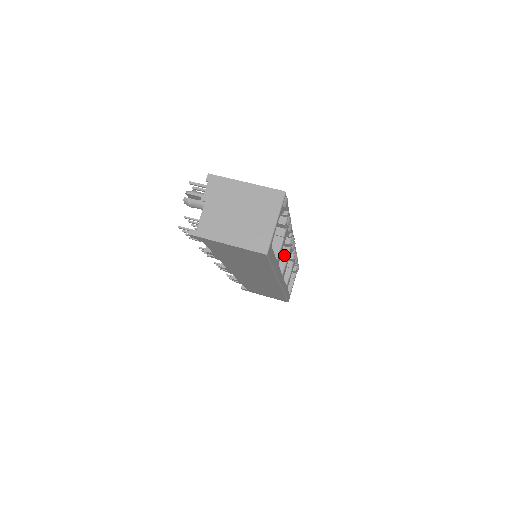
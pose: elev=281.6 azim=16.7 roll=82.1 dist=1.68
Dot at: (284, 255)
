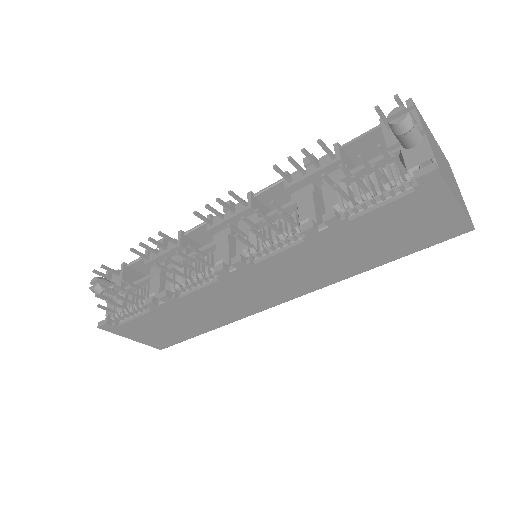
Dot at: occluded
